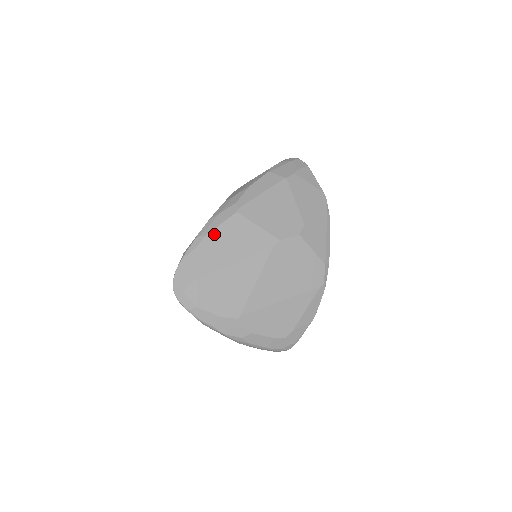
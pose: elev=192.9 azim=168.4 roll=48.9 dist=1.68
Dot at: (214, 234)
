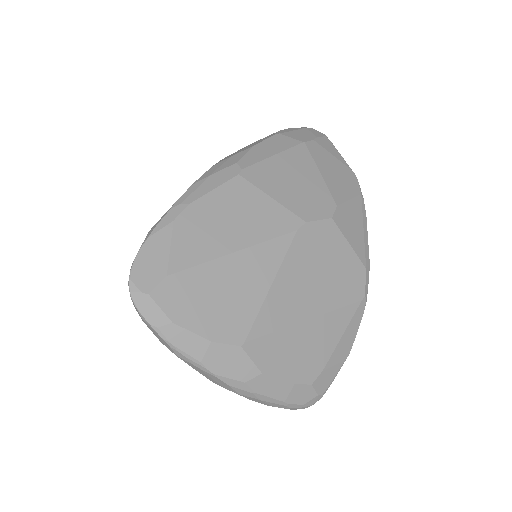
Dot at: (203, 203)
